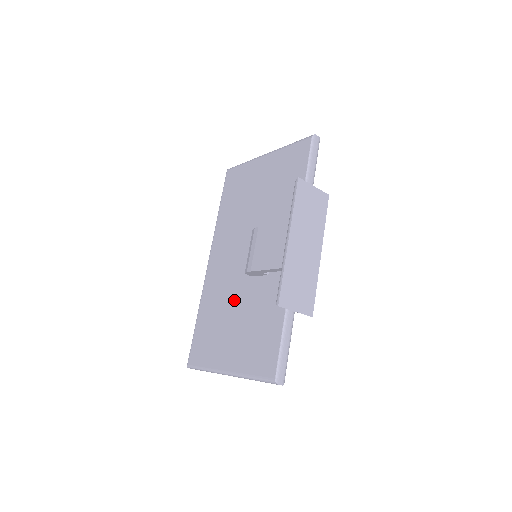
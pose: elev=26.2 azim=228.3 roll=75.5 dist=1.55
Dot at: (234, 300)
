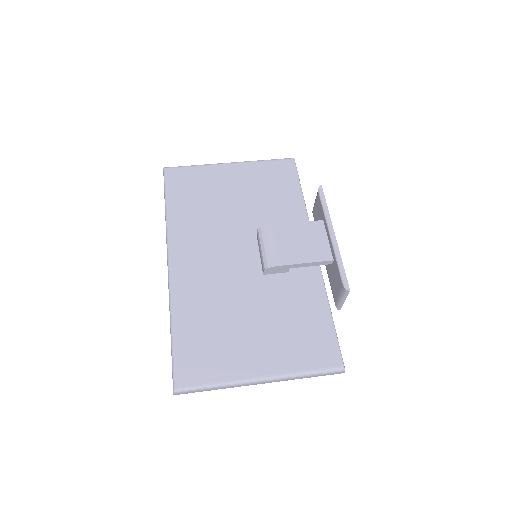
Dot at: (243, 300)
